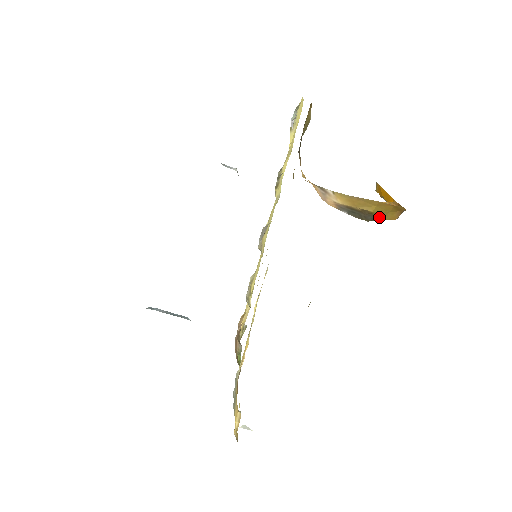
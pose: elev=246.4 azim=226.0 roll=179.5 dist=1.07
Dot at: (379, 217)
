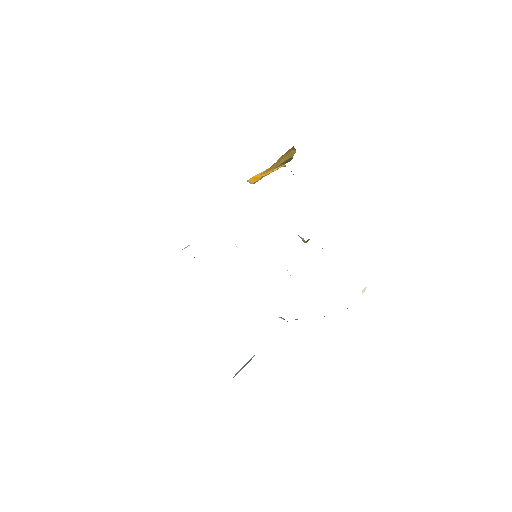
Dot at: (290, 157)
